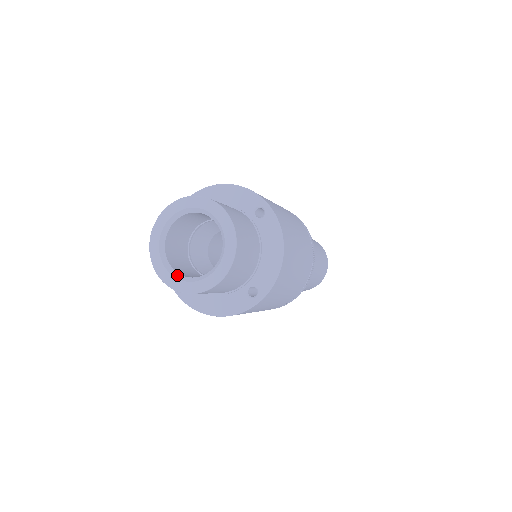
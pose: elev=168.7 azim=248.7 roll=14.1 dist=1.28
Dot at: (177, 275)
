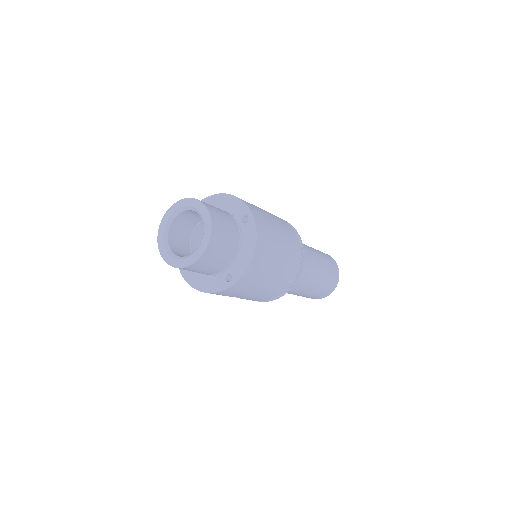
Dot at: (171, 253)
